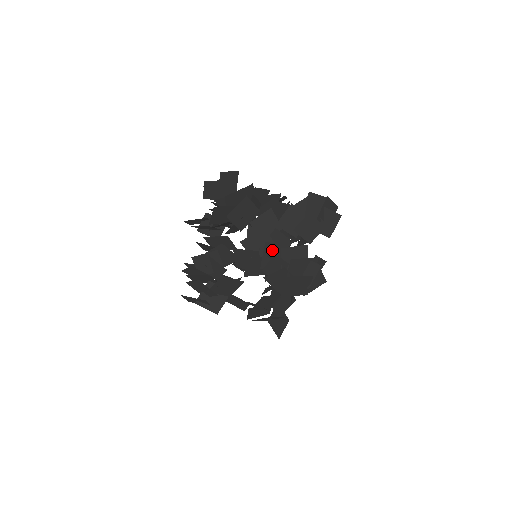
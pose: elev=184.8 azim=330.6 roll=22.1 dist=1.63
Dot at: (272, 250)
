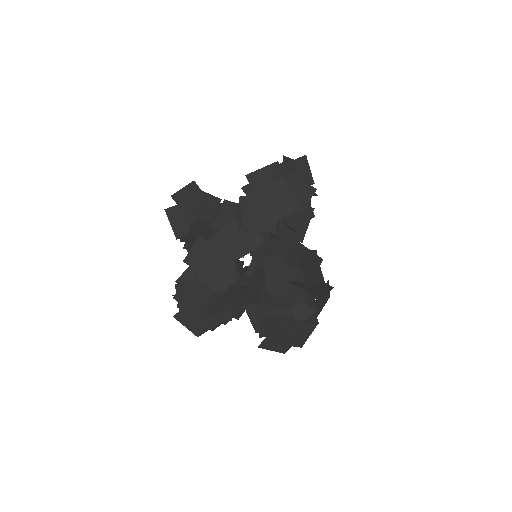
Dot at: occluded
